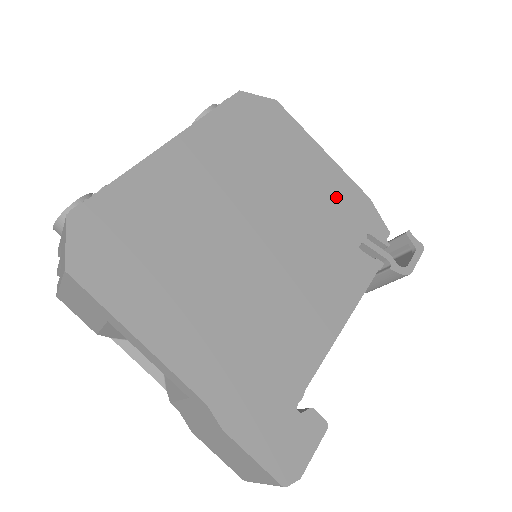
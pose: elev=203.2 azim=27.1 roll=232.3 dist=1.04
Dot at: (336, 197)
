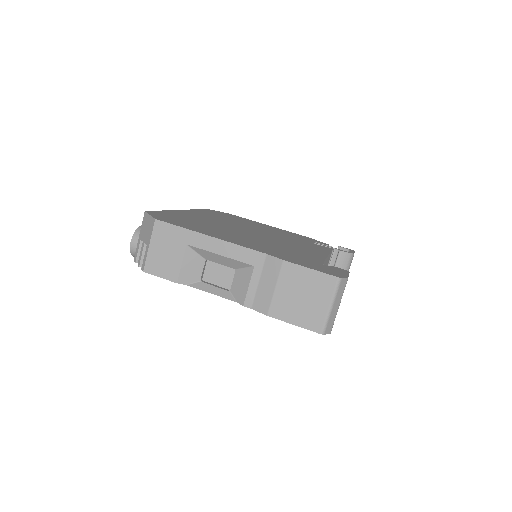
Dot at: (286, 233)
